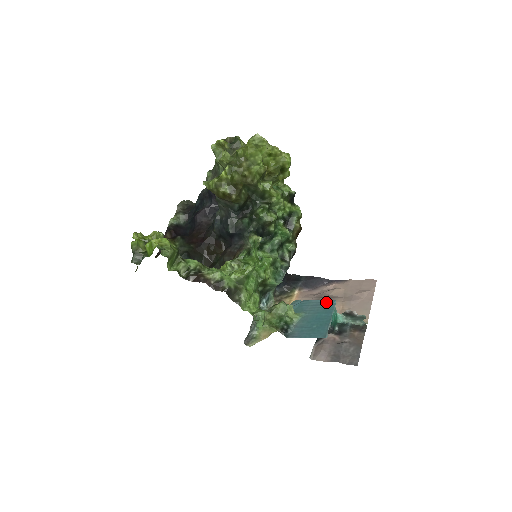
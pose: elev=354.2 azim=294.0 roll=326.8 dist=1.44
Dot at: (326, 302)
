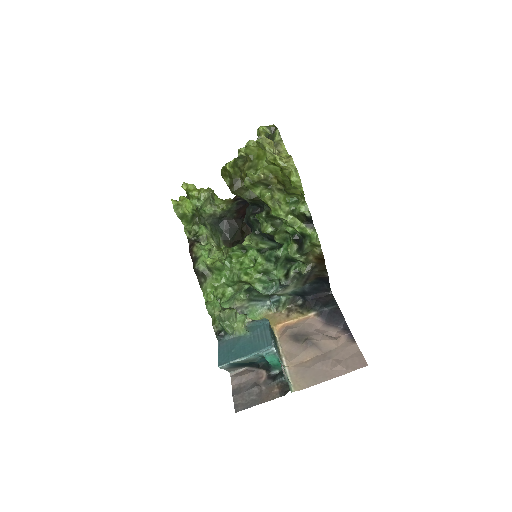
Dot at: (267, 340)
